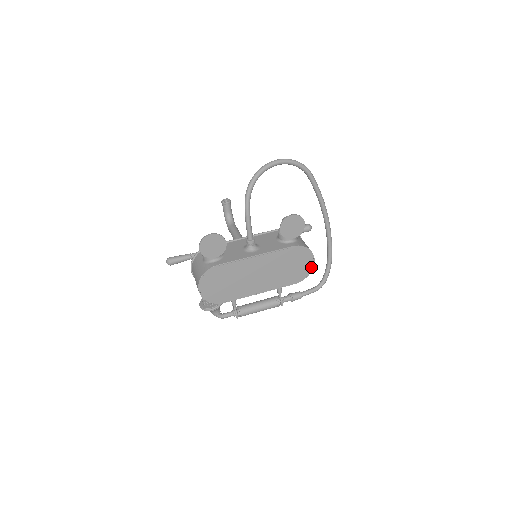
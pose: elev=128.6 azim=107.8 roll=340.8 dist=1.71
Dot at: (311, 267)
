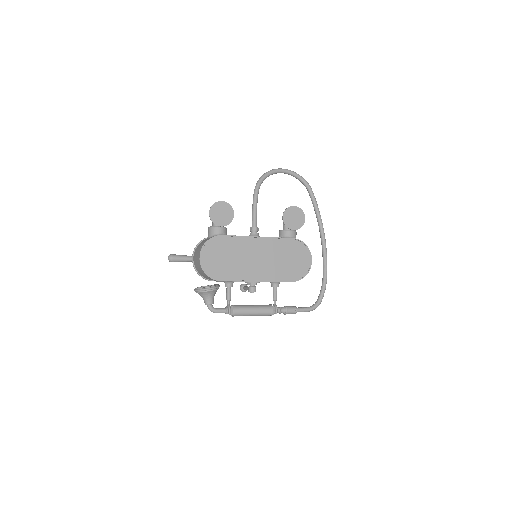
Dot at: (308, 267)
